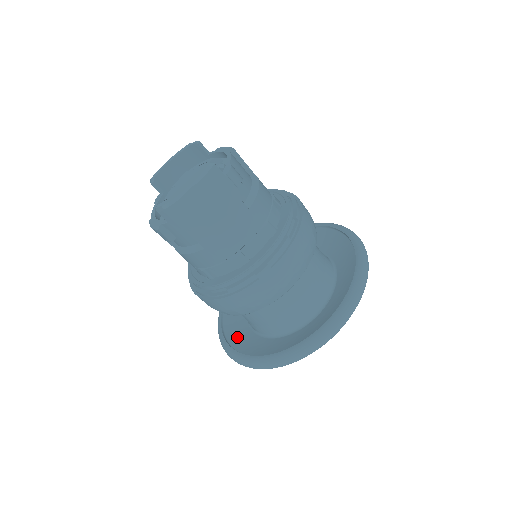
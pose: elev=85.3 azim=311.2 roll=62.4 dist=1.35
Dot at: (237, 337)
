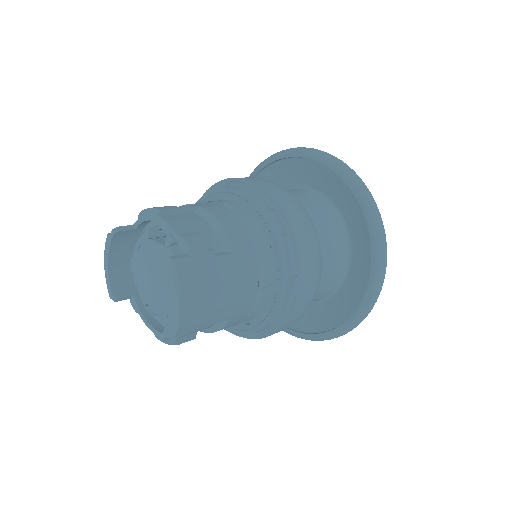
Dot at: occluded
